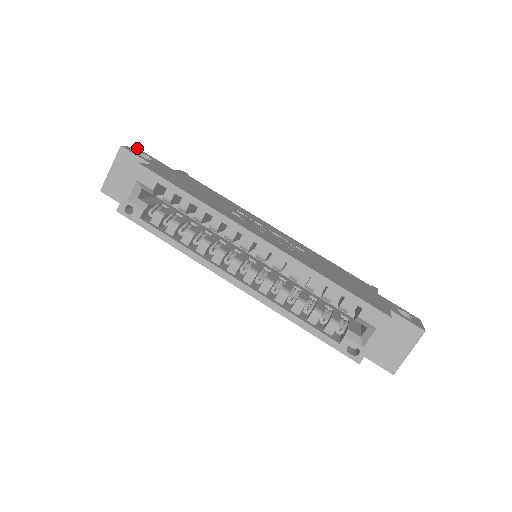
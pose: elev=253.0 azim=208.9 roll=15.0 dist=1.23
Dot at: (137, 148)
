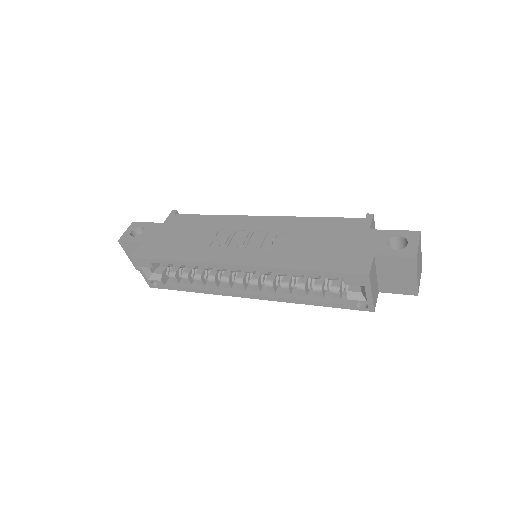
Dot at: (132, 223)
